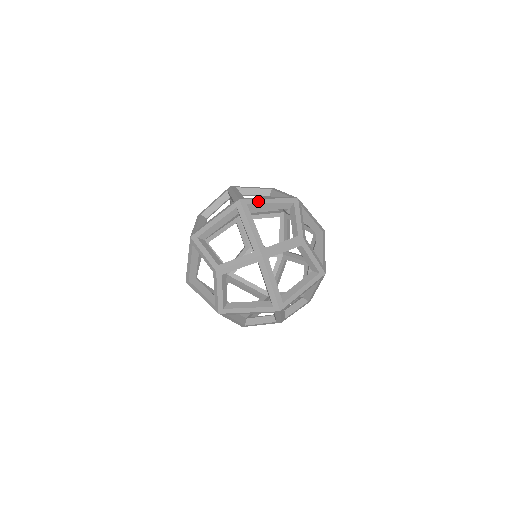
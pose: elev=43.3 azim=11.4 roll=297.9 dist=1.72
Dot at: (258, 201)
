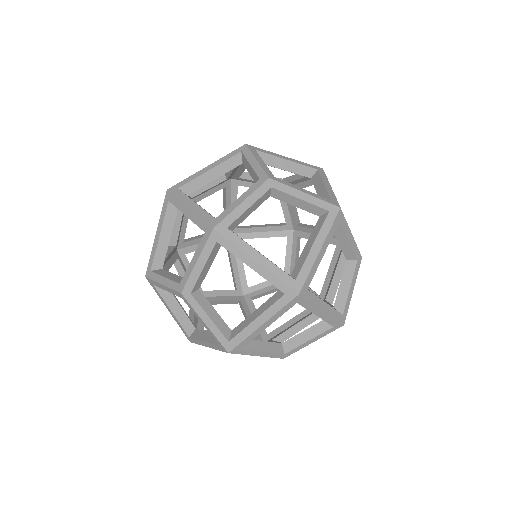
Dot at: (311, 307)
